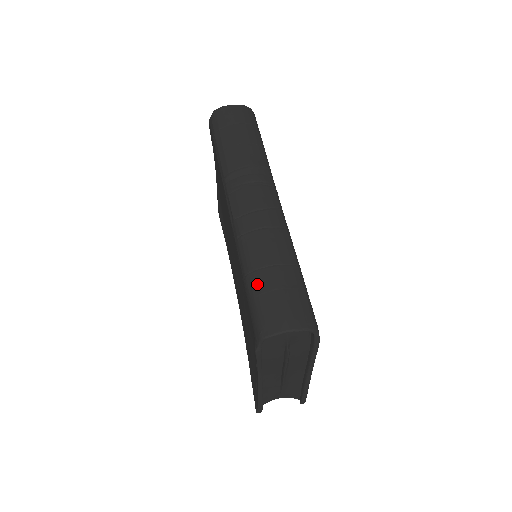
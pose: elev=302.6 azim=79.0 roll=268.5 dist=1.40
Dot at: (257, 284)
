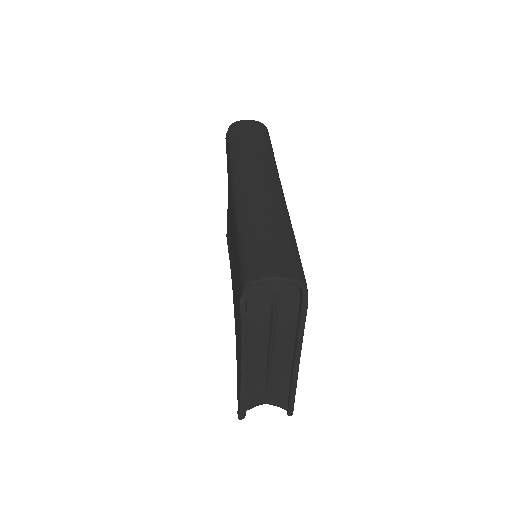
Dot at: (250, 242)
